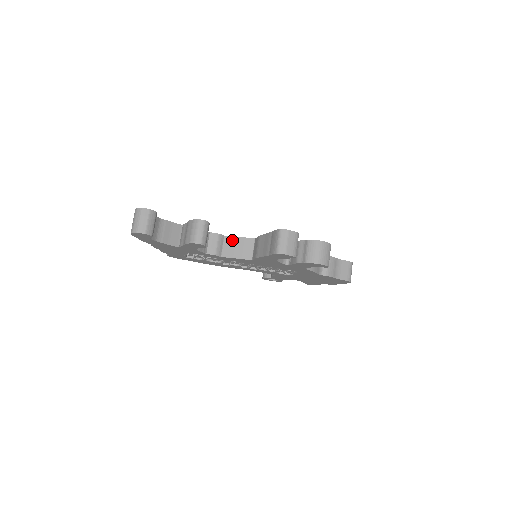
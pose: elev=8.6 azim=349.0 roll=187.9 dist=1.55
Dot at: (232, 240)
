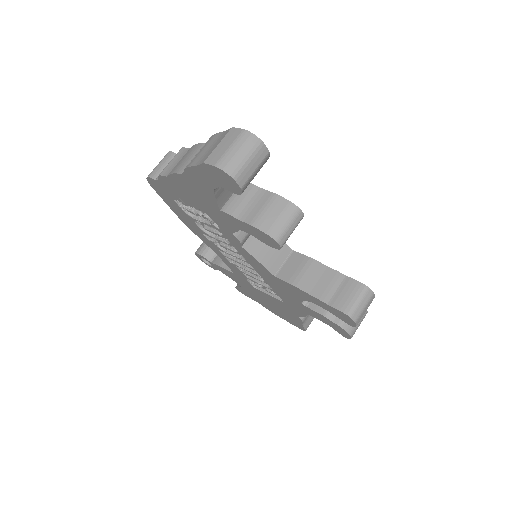
Dot at: occluded
